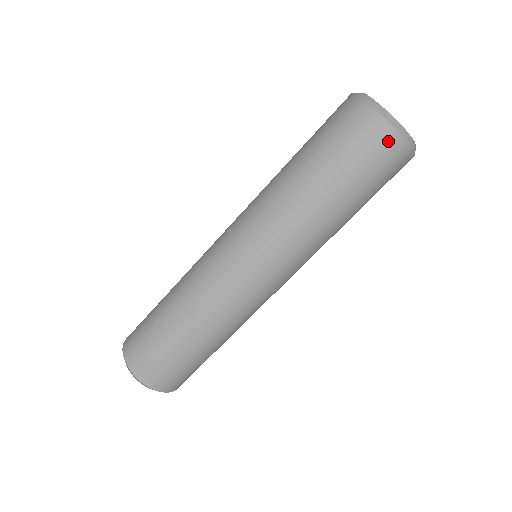
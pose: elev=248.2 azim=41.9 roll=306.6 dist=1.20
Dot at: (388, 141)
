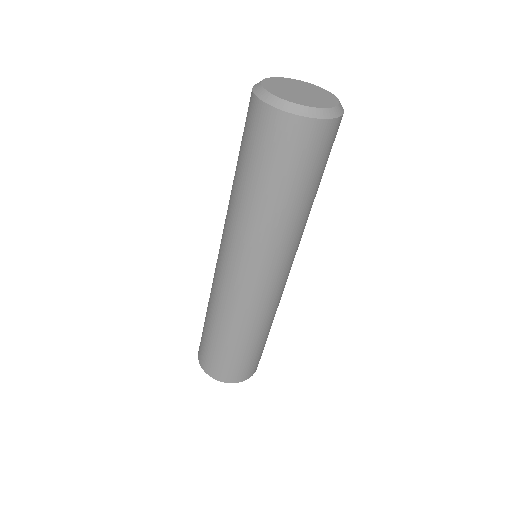
Dot at: (262, 115)
